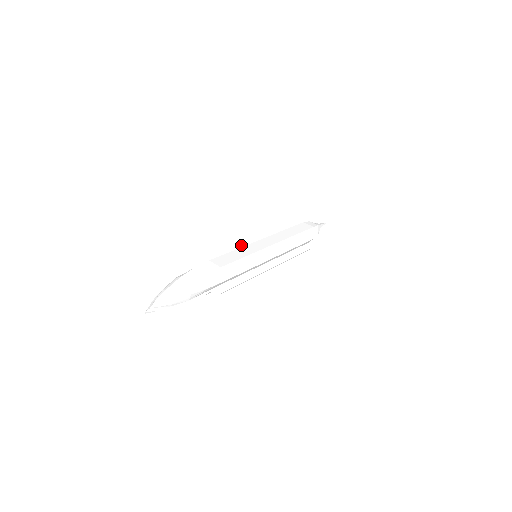
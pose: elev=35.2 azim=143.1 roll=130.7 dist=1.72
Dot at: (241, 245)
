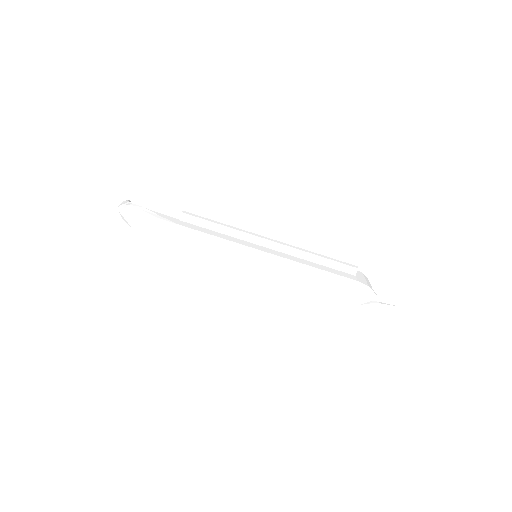
Dot at: (247, 236)
